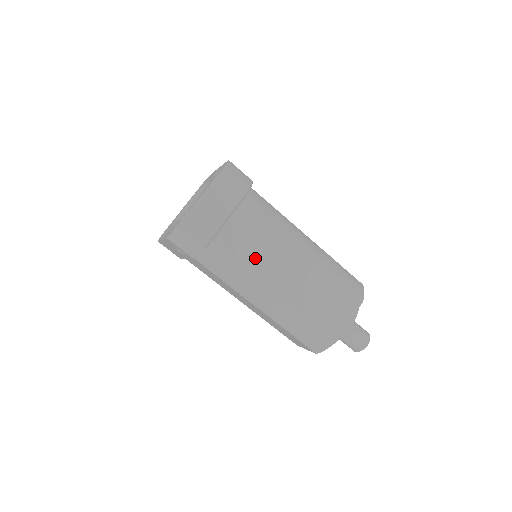
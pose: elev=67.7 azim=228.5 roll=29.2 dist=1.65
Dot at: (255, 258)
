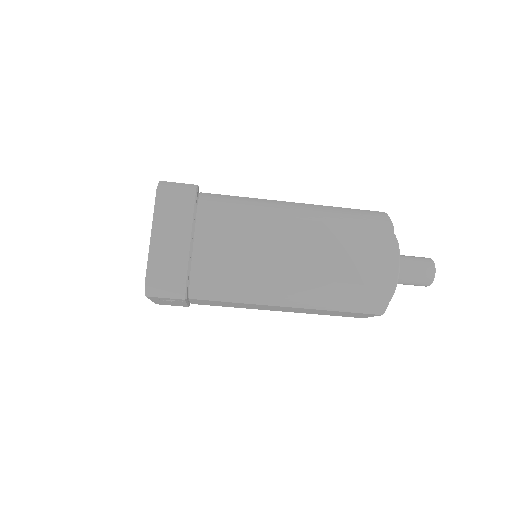
Dot at: (247, 258)
